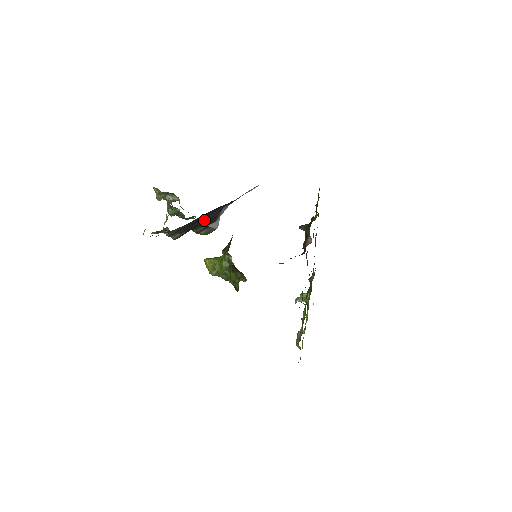
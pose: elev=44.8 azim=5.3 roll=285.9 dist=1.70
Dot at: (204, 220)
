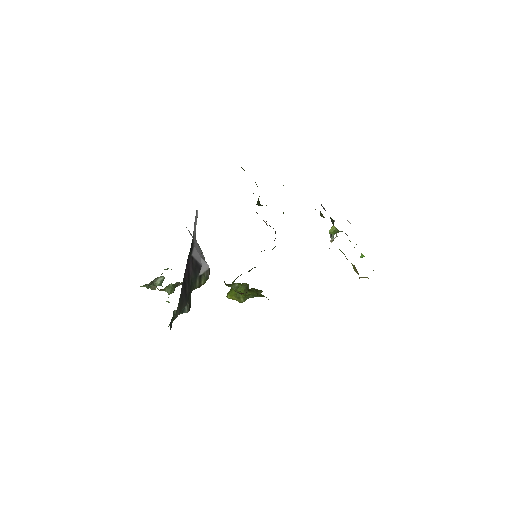
Dot at: (190, 278)
